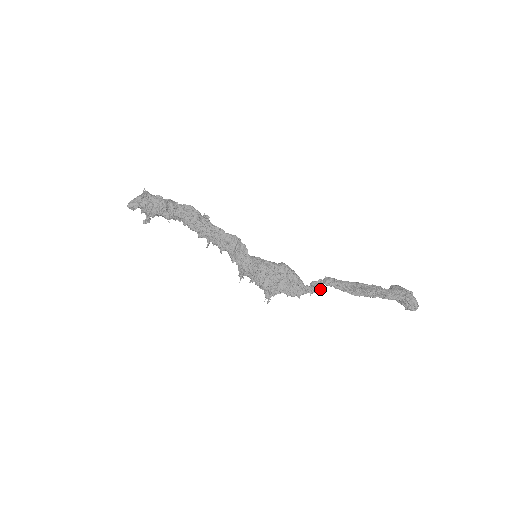
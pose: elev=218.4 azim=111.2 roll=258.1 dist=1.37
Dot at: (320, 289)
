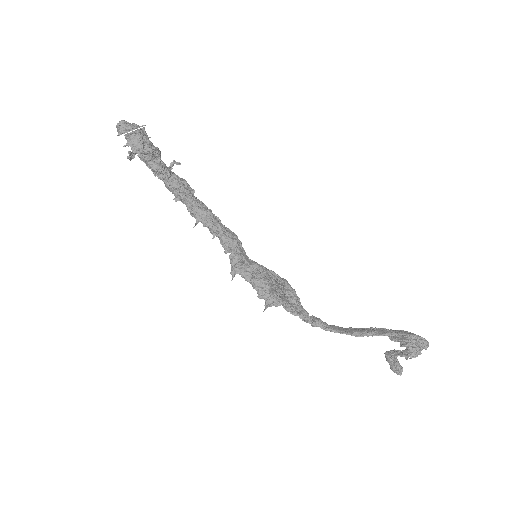
Dot at: (315, 325)
